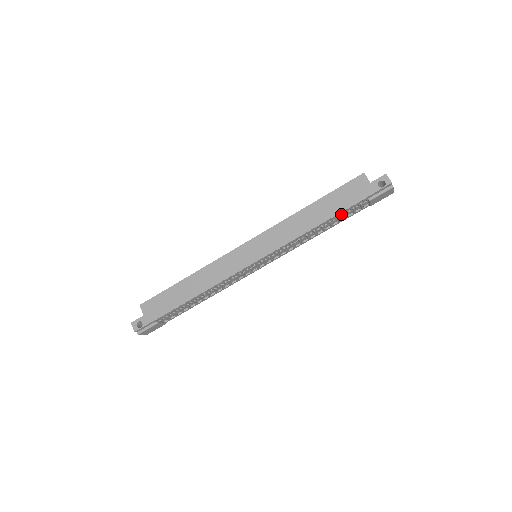
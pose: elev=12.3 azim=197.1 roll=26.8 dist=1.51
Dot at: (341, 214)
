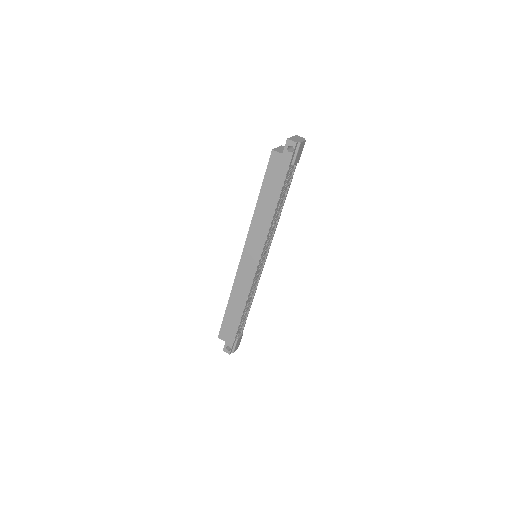
Dot at: (283, 190)
